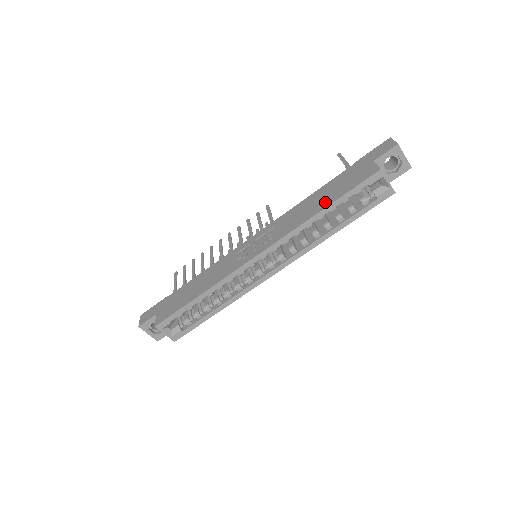
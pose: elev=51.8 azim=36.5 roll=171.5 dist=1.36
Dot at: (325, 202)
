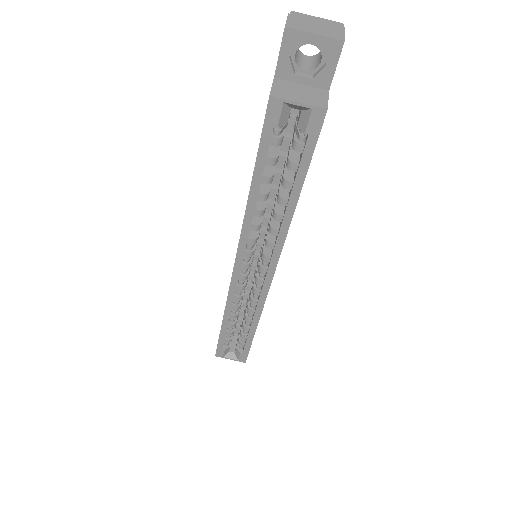
Dot at: occluded
